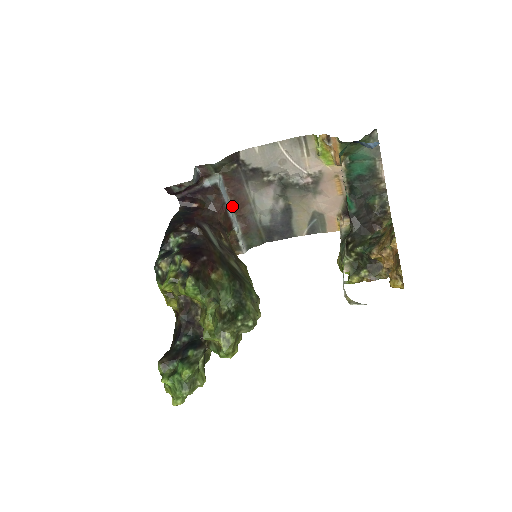
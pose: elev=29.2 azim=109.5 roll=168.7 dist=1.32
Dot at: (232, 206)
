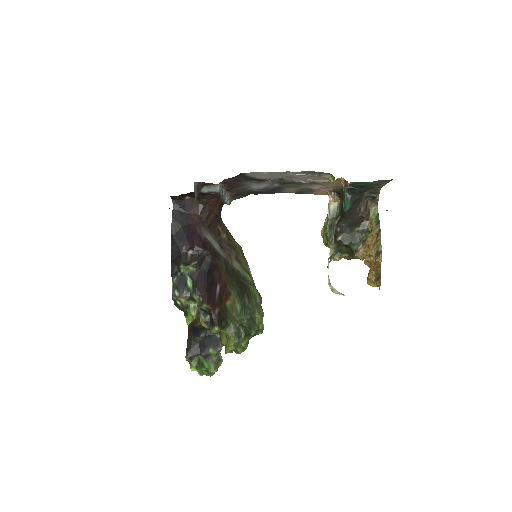
Dot at: (225, 189)
